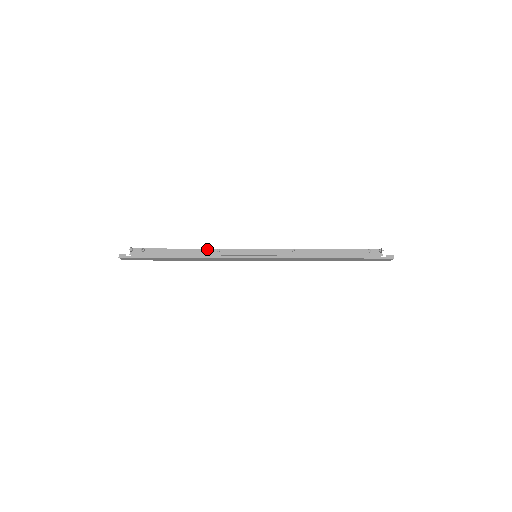
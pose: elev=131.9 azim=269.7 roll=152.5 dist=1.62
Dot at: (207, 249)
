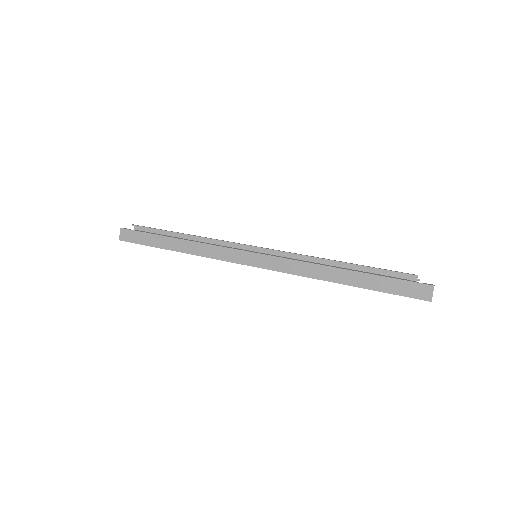
Dot at: occluded
